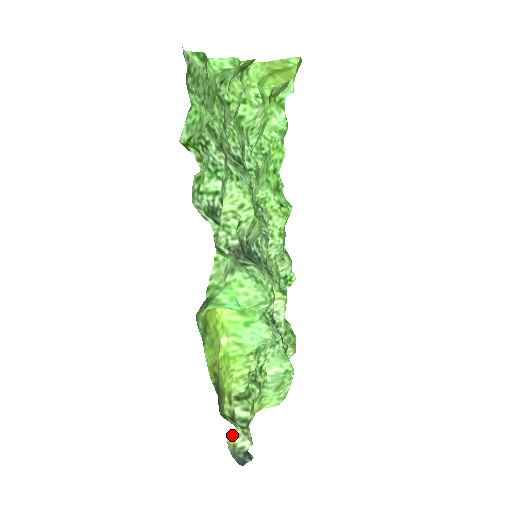
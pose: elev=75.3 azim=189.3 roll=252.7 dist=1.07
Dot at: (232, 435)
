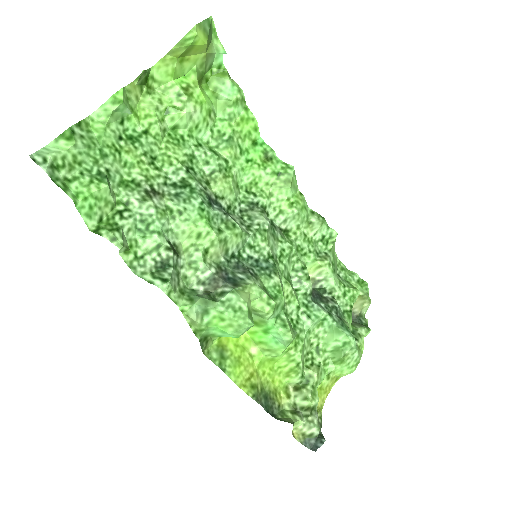
Dot at: (296, 427)
